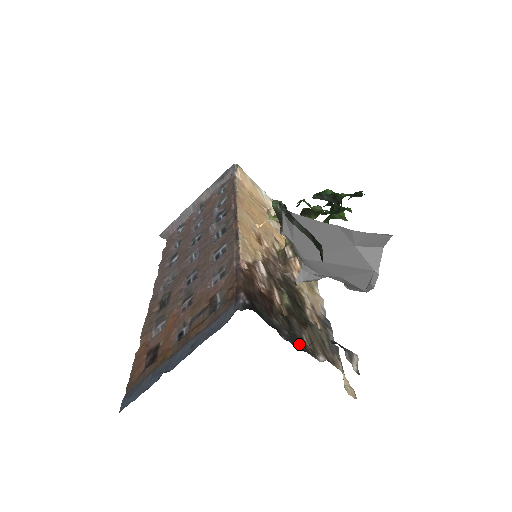
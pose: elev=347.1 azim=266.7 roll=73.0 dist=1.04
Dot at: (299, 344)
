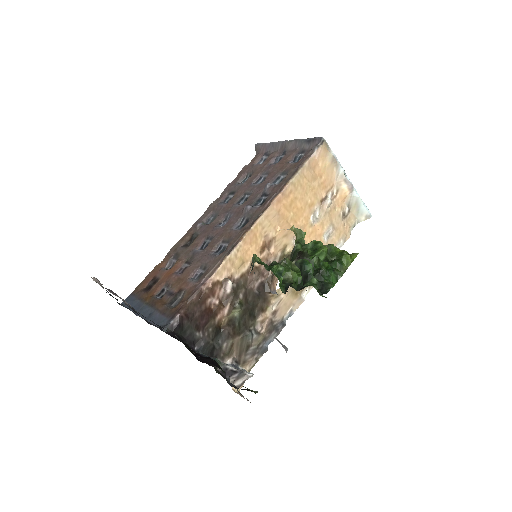
Dot at: (211, 352)
